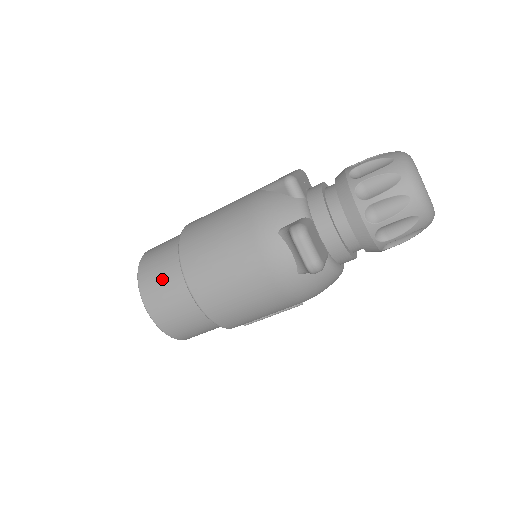
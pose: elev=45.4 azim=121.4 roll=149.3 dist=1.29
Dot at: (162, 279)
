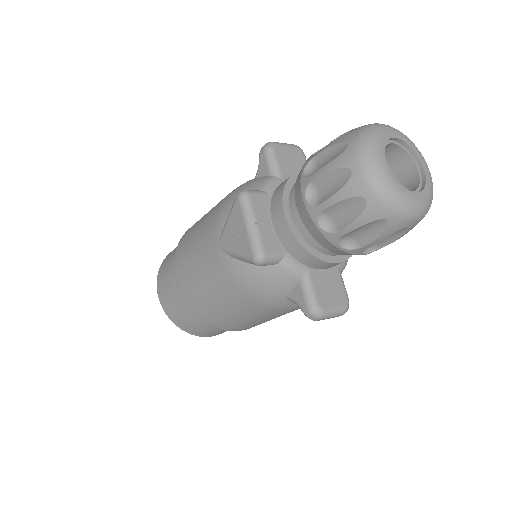
Dot at: (205, 329)
